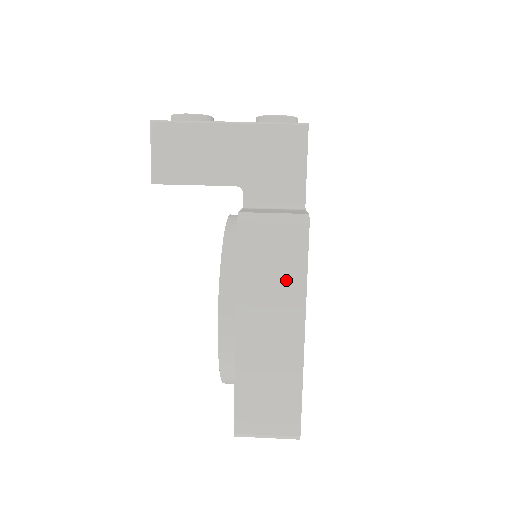
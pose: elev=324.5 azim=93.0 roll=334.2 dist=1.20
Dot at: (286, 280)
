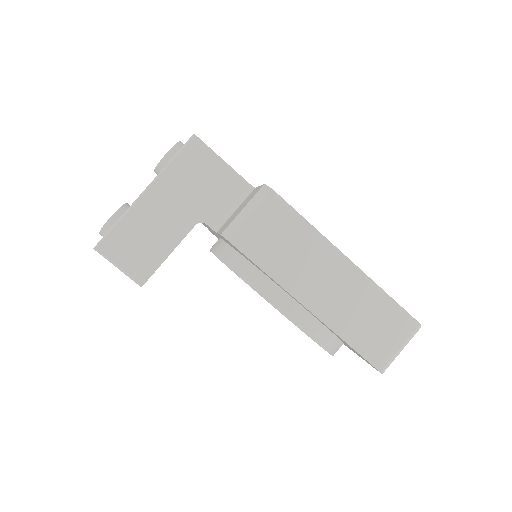
Dot at: (299, 240)
